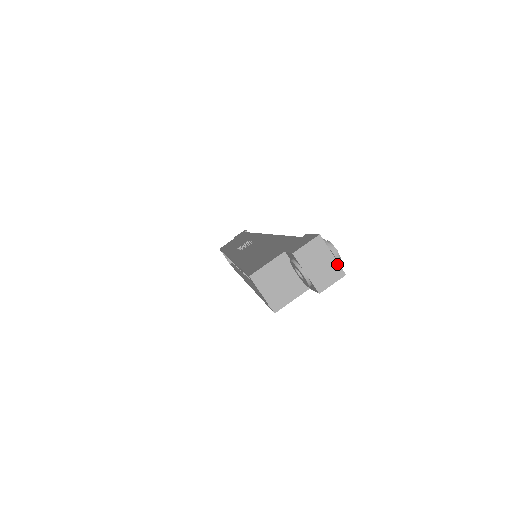
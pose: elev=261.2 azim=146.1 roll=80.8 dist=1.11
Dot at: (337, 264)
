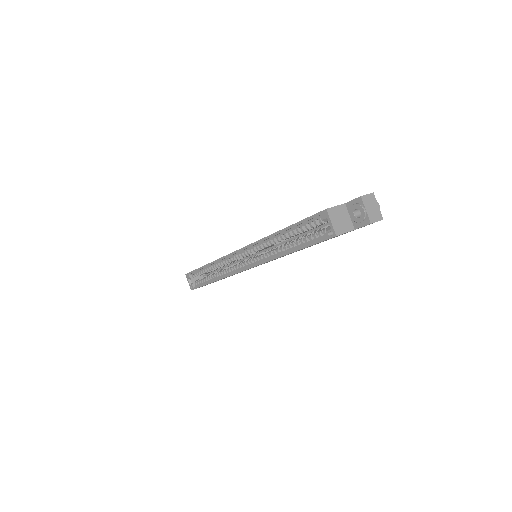
Dot at: (380, 212)
